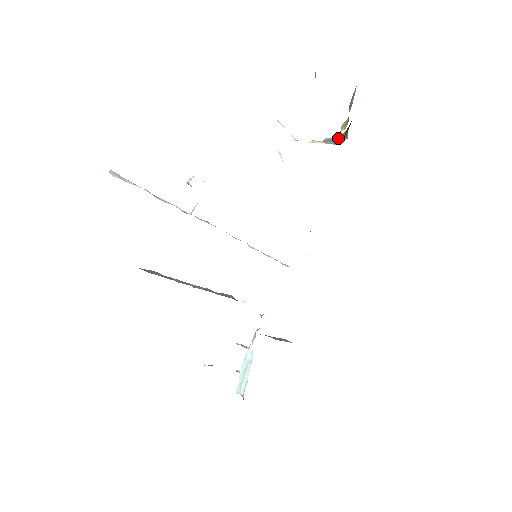
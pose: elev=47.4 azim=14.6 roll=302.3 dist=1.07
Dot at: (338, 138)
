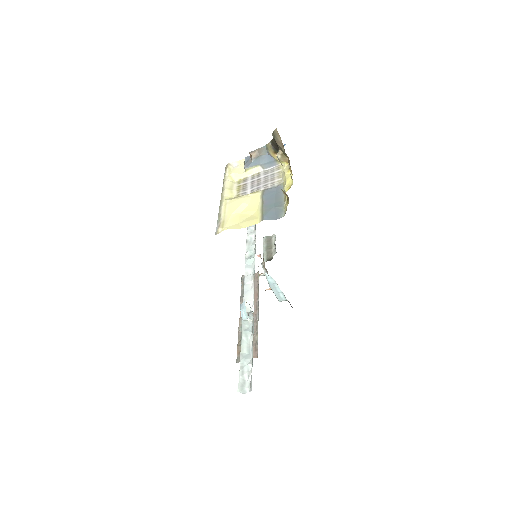
Dot at: (265, 151)
